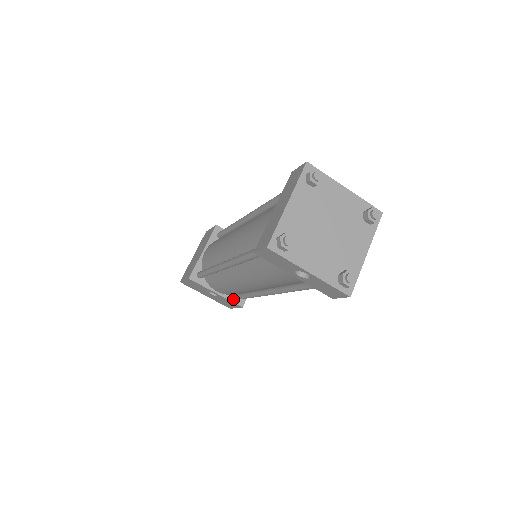
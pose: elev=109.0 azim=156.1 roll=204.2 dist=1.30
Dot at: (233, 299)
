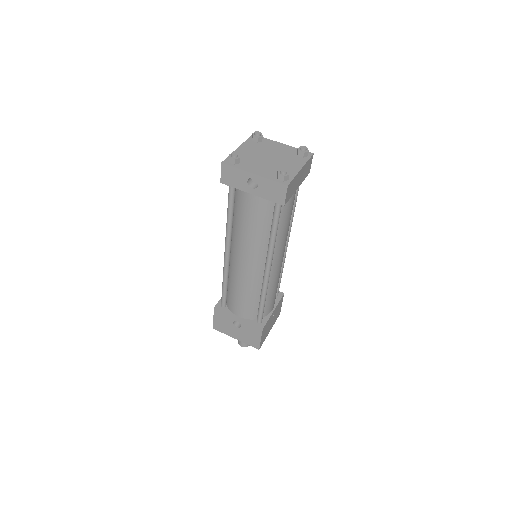
Dot at: (253, 323)
